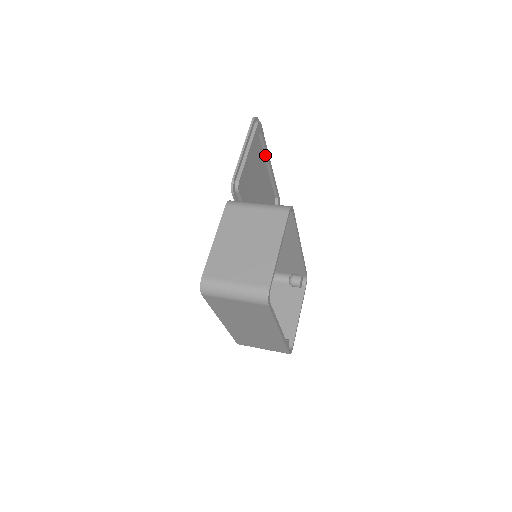
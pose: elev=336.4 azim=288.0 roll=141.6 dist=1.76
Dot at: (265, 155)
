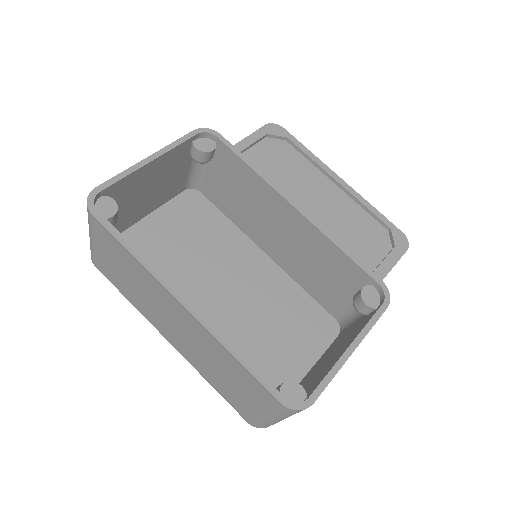
Dot at: (315, 165)
